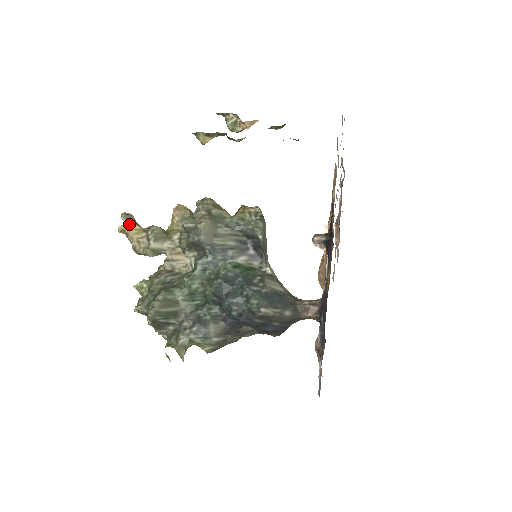
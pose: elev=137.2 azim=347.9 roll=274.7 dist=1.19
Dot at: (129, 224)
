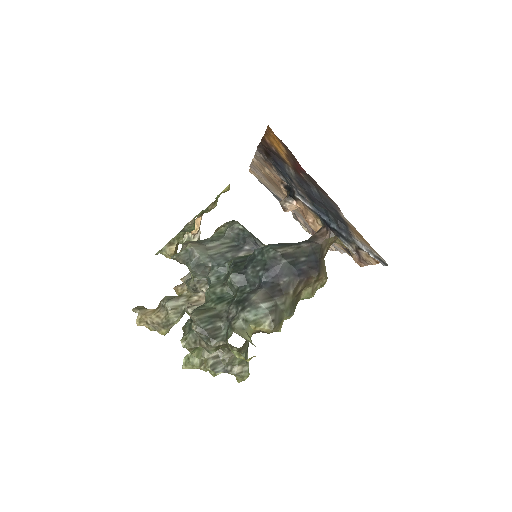
Dot at: (142, 311)
